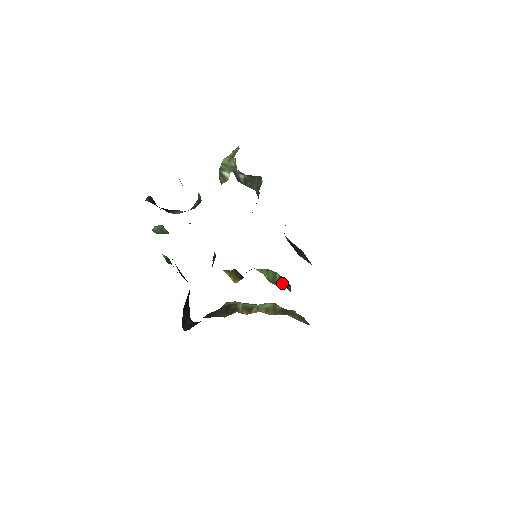
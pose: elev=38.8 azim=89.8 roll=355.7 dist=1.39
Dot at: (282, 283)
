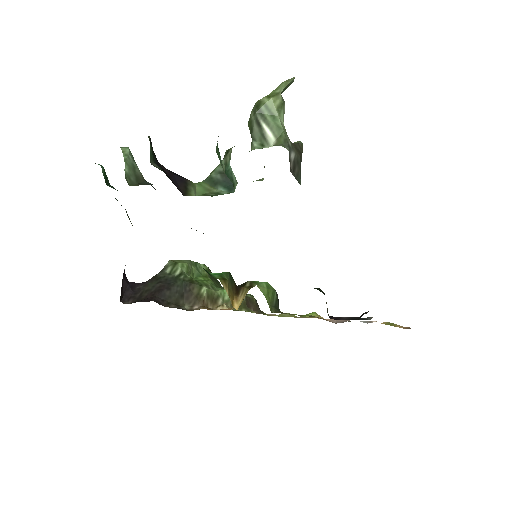
Dot at: (277, 305)
